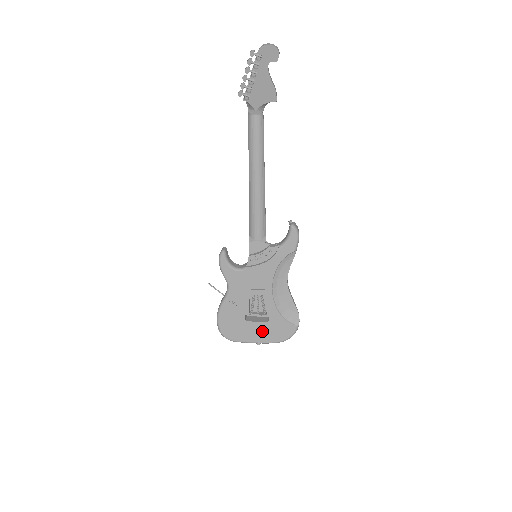
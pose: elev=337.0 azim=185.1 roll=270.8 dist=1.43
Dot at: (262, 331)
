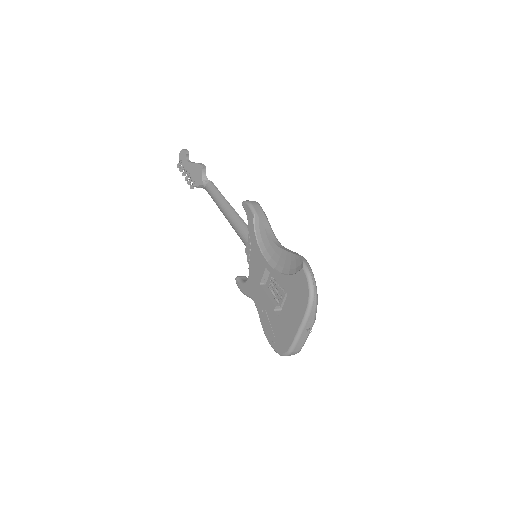
Dot at: (292, 310)
